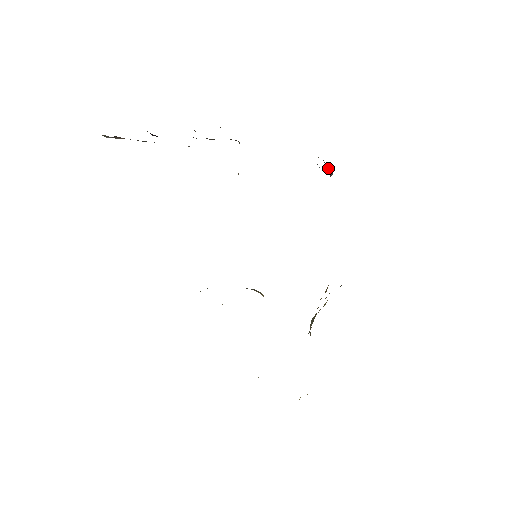
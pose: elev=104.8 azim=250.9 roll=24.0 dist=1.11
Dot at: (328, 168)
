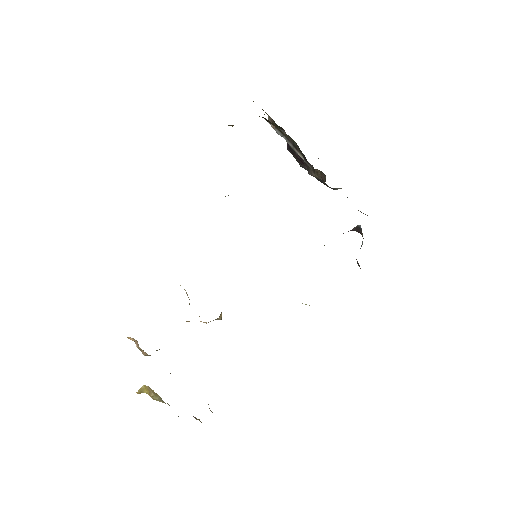
Dot at: (362, 244)
